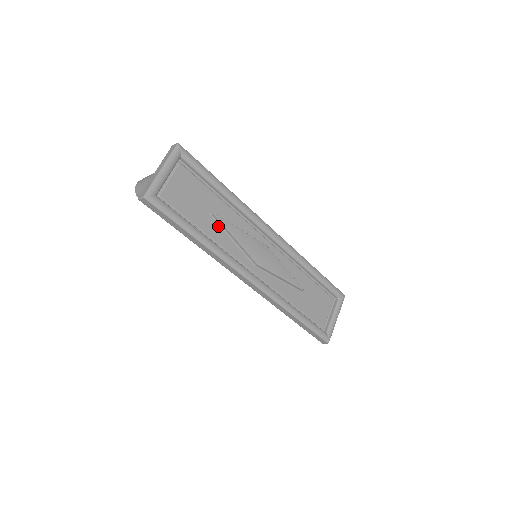
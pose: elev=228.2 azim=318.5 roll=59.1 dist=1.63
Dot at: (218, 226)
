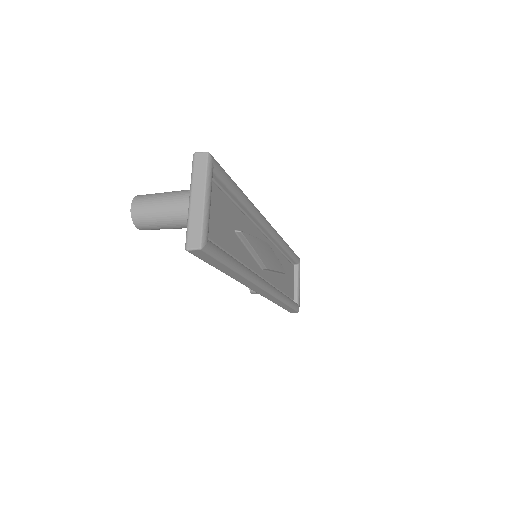
Dot at: (240, 243)
